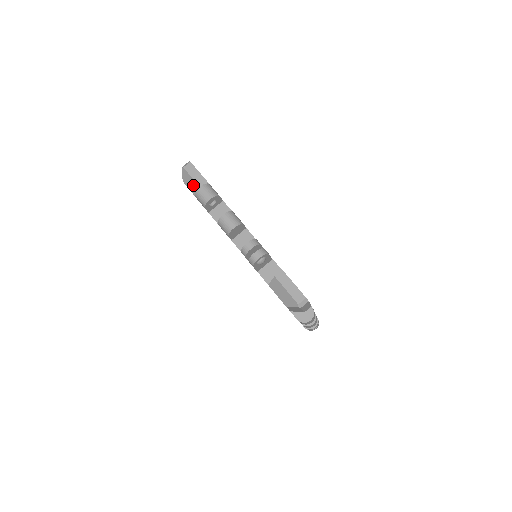
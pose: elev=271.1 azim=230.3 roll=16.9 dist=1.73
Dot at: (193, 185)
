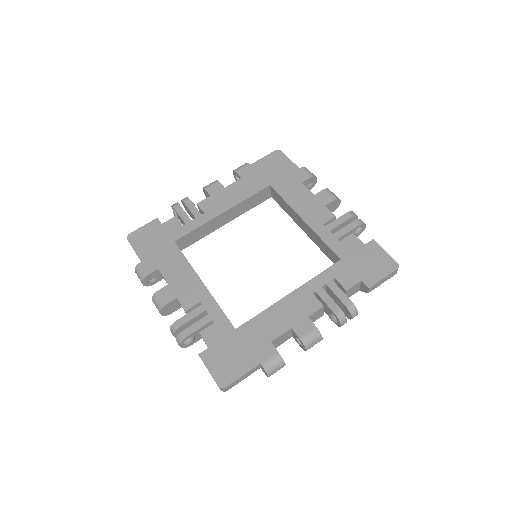
Dot at: occluded
